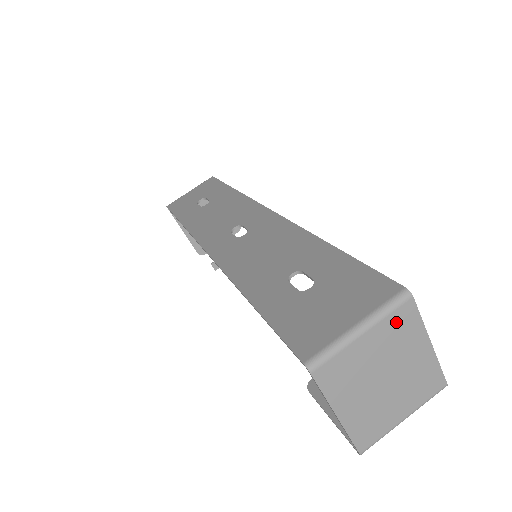
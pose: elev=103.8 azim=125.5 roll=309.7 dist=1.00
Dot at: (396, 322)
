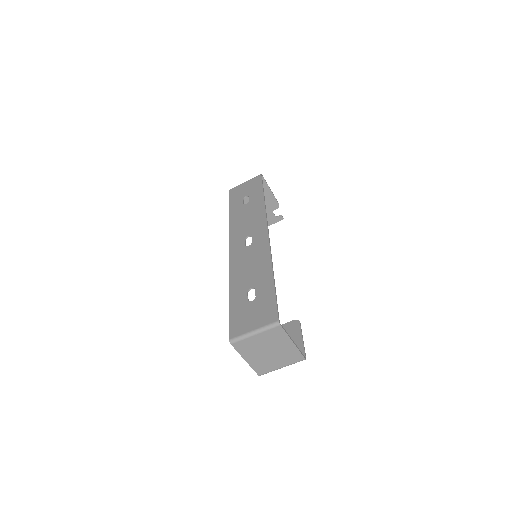
Dot at: (272, 333)
